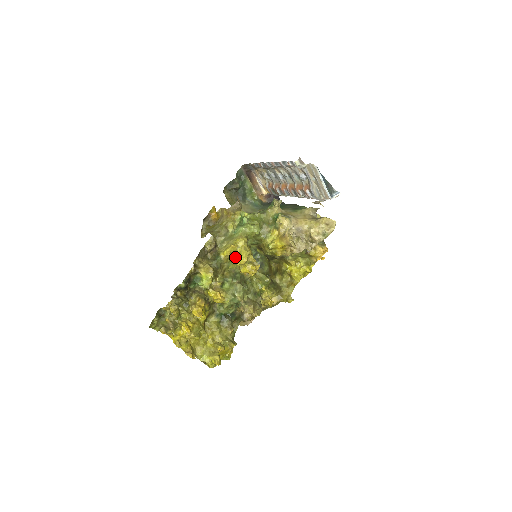
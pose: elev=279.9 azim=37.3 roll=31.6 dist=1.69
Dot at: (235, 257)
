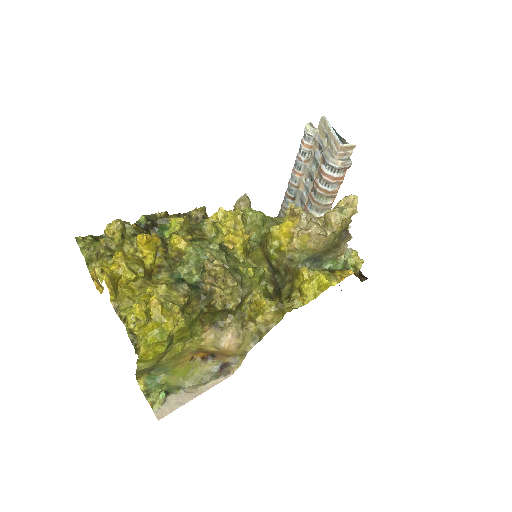
Dot at: (222, 224)
